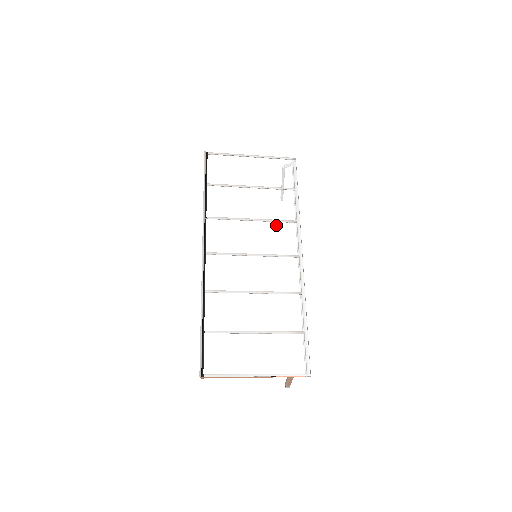
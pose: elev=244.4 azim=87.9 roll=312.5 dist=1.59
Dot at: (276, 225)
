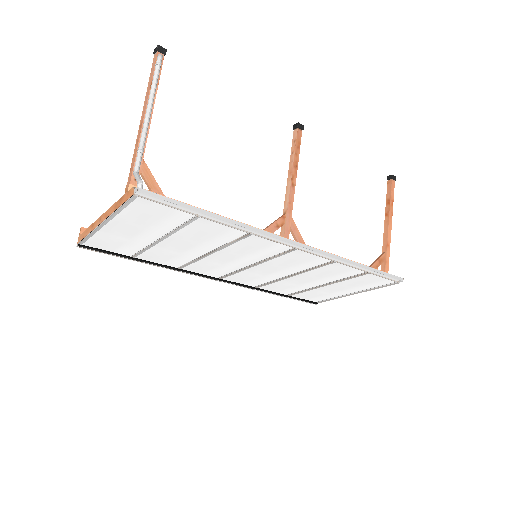
Dot at: (237, 246)
